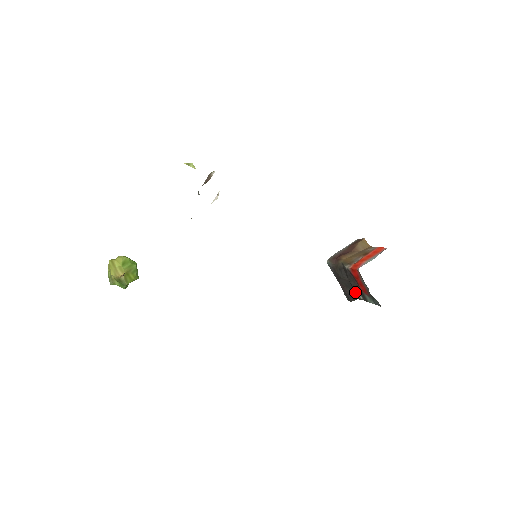
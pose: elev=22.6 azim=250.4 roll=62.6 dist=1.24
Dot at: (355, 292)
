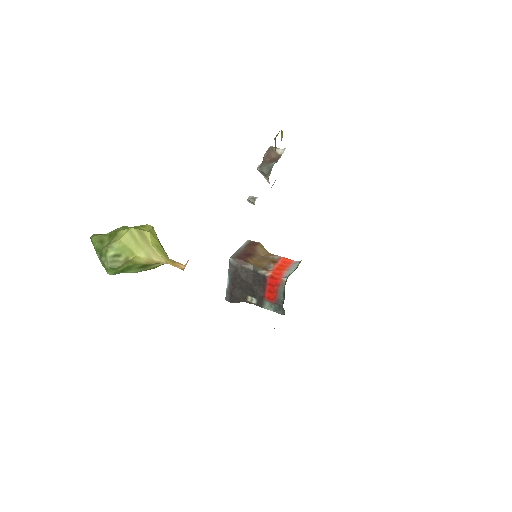
Dot at: (248, 295)
